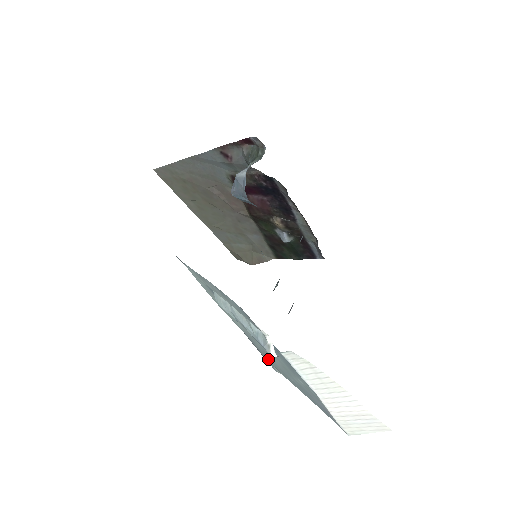
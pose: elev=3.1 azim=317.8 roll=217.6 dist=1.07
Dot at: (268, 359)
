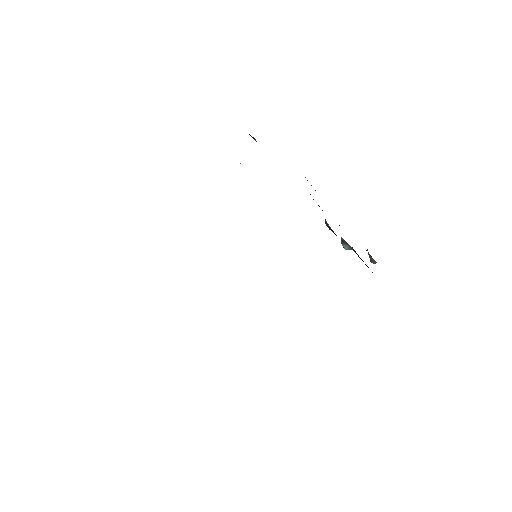
Dot at: occluded
